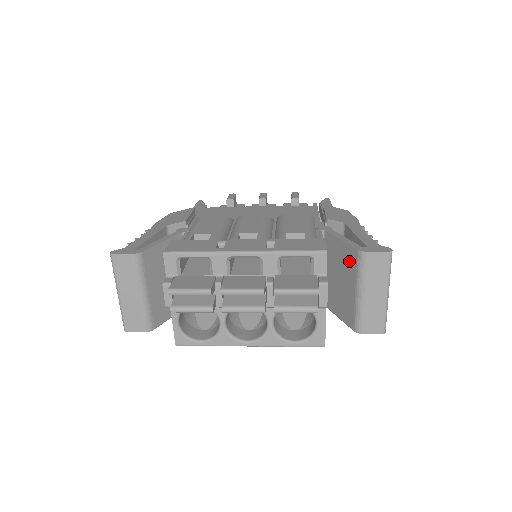
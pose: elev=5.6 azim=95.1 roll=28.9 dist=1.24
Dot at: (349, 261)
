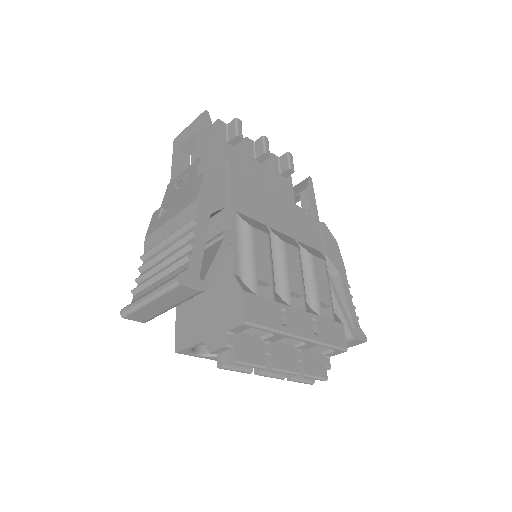
Dot at: occluded
